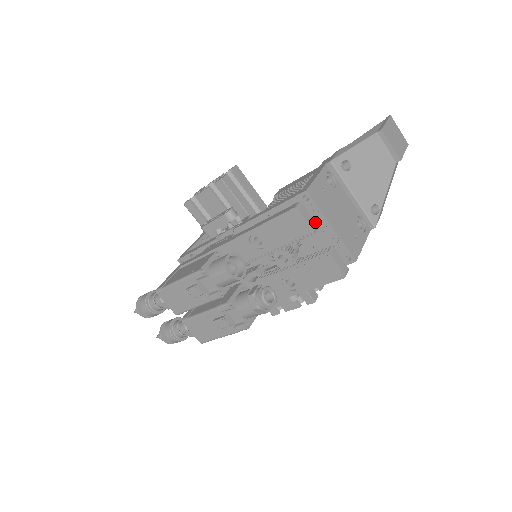
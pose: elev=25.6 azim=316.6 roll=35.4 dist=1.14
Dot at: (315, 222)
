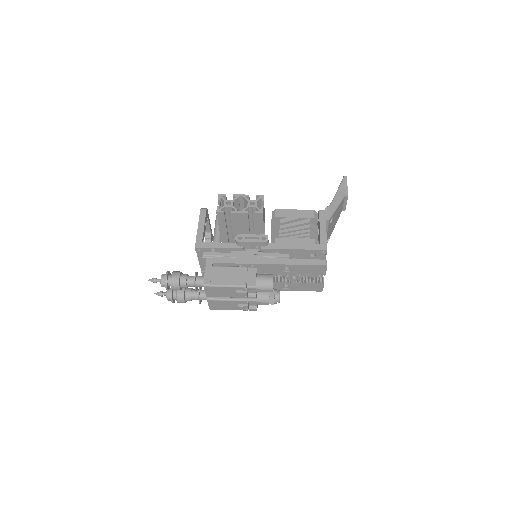
Dot at: occluded
